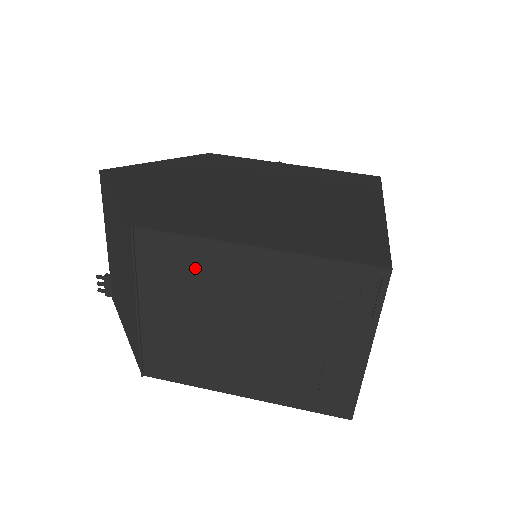
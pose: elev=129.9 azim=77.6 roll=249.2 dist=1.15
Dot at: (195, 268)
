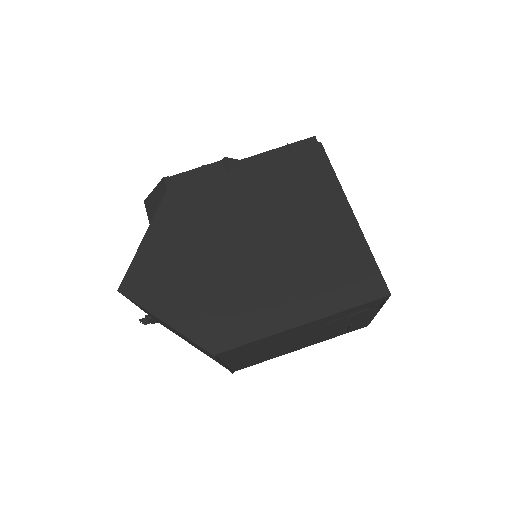
Dot at: (262, 344)
